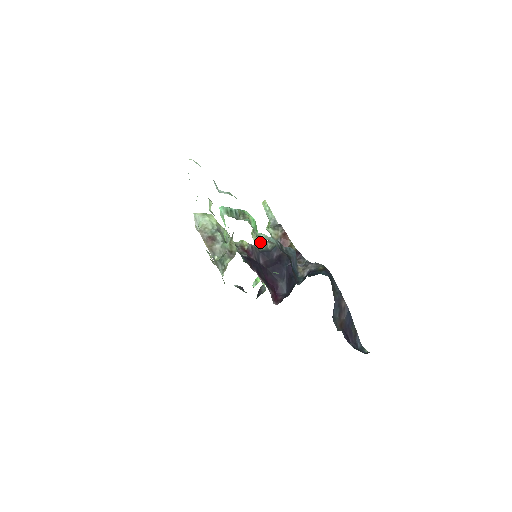
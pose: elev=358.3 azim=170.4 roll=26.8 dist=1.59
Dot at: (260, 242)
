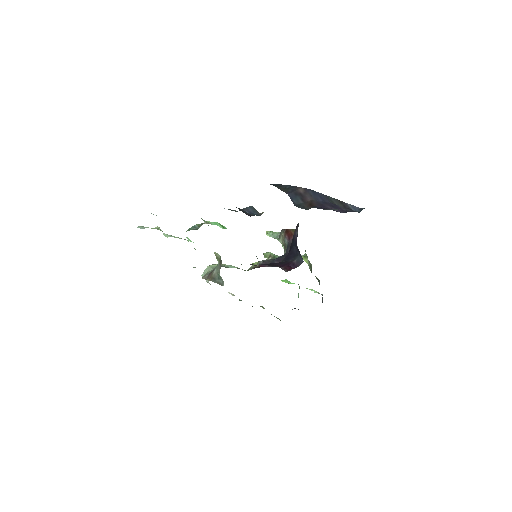
Dot at: (274, 256)
